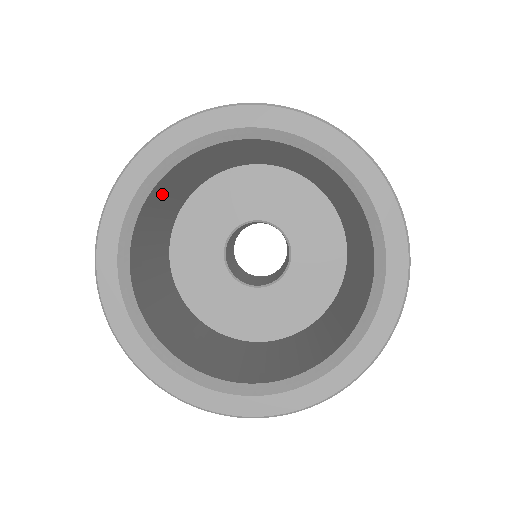
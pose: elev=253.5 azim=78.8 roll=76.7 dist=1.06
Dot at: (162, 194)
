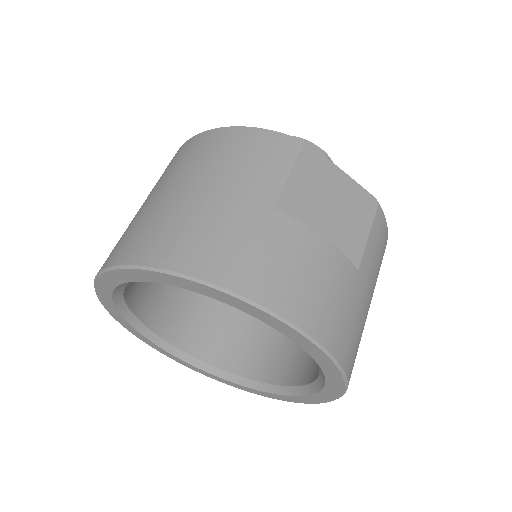
Dot at: (148, 285)
